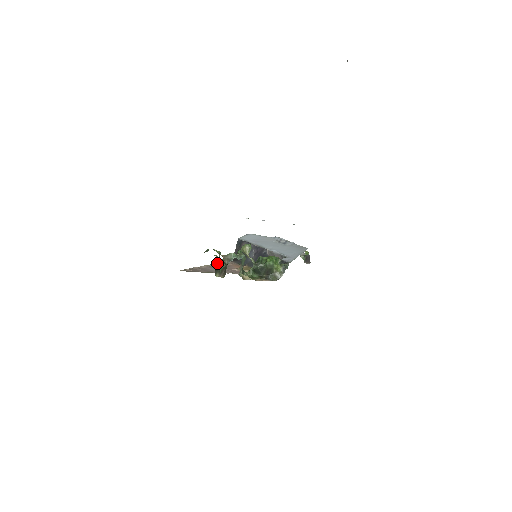
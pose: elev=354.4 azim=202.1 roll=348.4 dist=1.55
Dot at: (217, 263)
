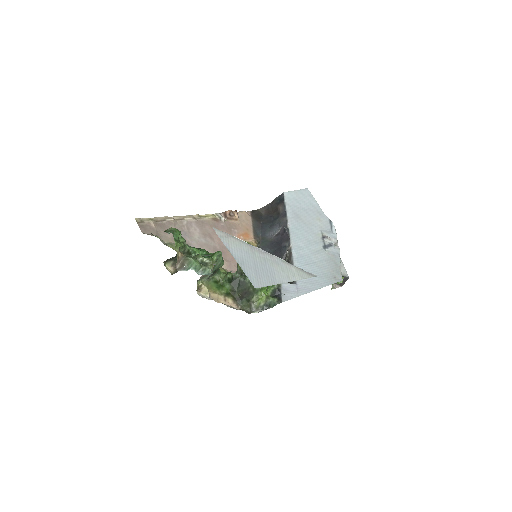
Dot at: (220, 217)
